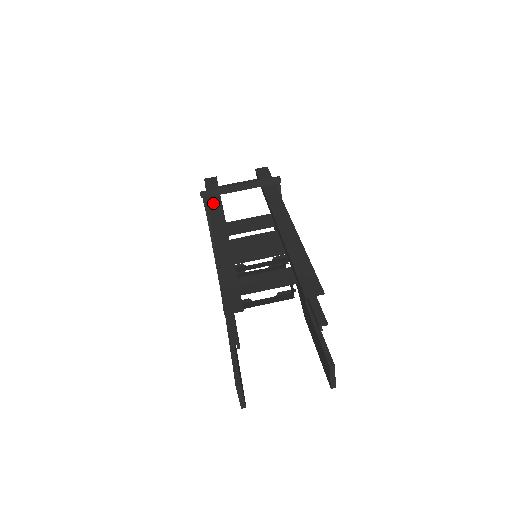
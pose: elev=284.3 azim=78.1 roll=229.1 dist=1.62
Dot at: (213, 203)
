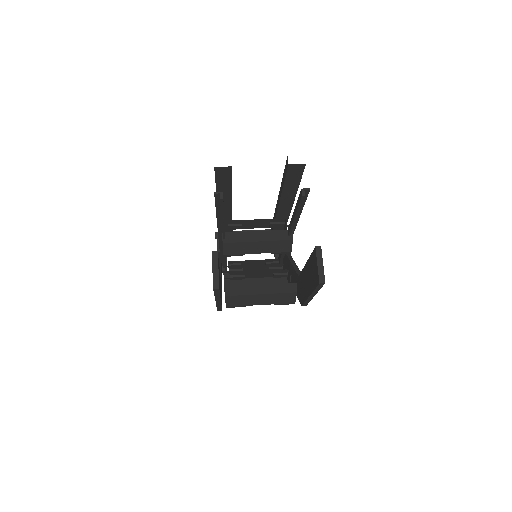
Dot at: occluded
